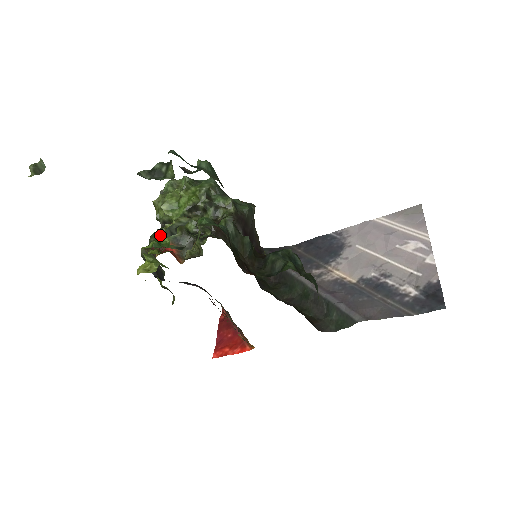
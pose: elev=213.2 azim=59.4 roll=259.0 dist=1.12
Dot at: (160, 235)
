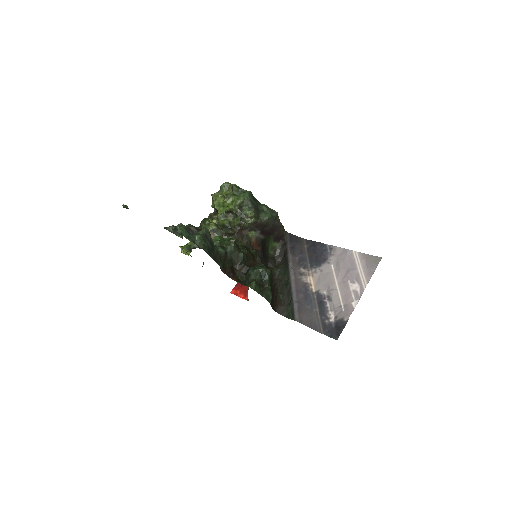
Dot at: (206, 223)
